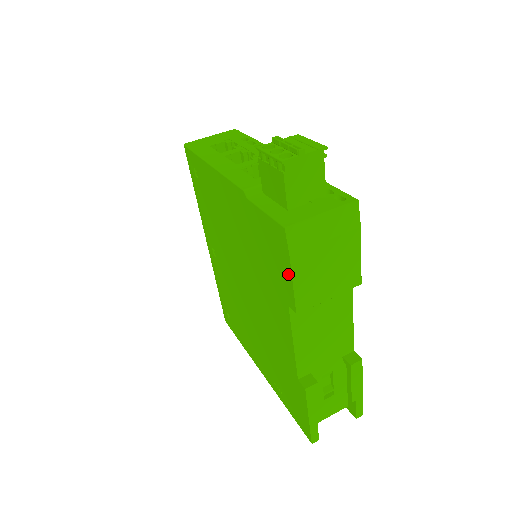
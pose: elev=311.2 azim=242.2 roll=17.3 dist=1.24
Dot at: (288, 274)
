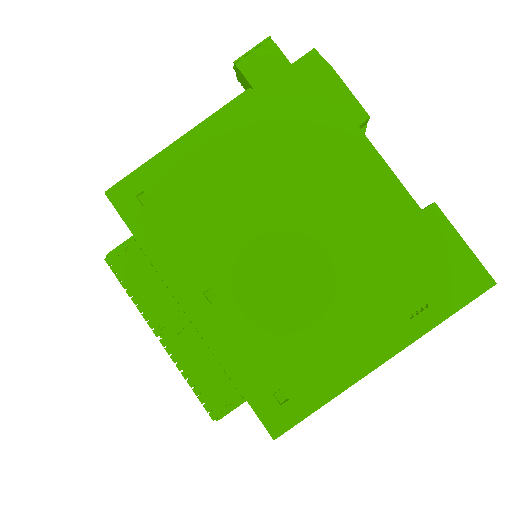
Dot at: (340, 88)
